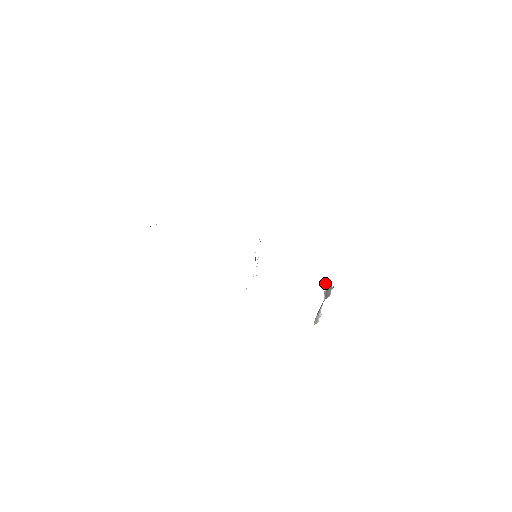
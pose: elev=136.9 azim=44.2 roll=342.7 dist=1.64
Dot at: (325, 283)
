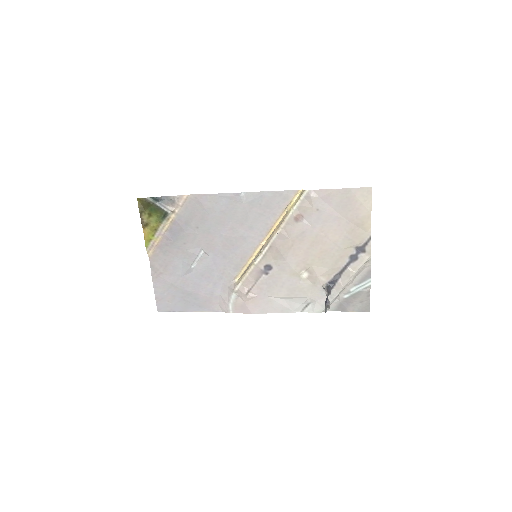
Dot at: (323, 285)
